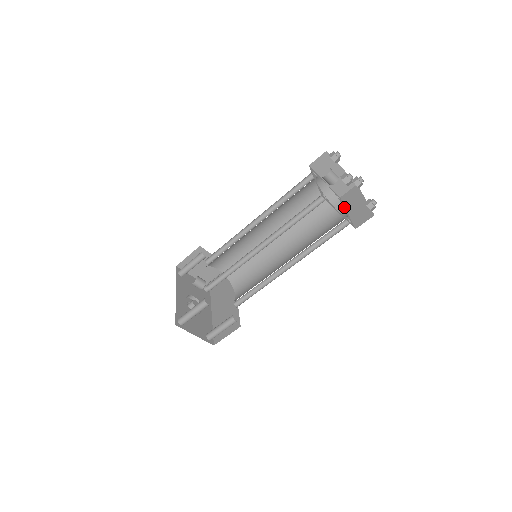
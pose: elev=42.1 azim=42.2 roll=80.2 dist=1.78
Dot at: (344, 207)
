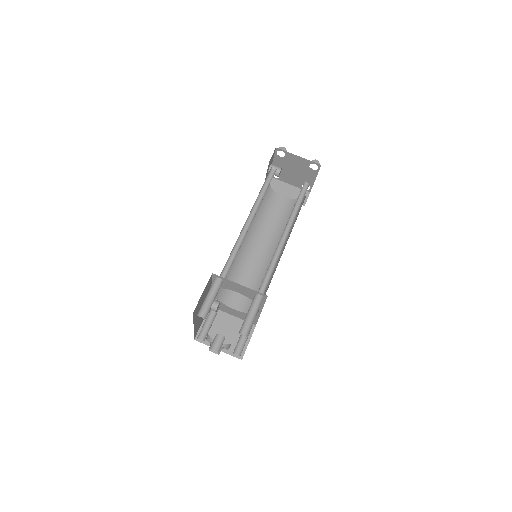
Dot at: occluded
